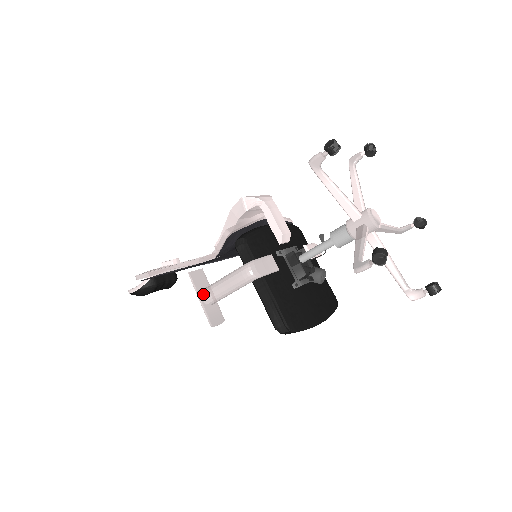
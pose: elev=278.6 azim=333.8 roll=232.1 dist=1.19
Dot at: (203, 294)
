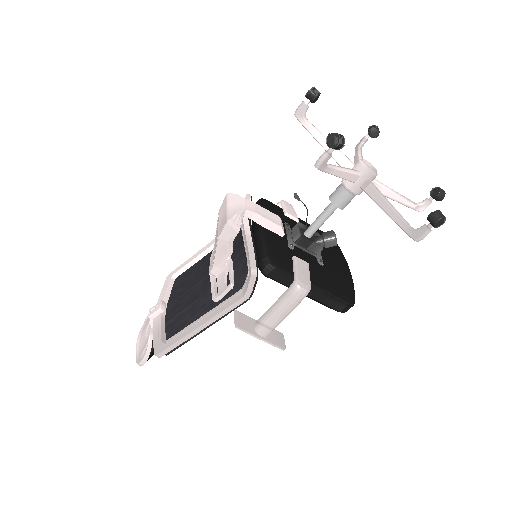
Dot at: (260, 333)
